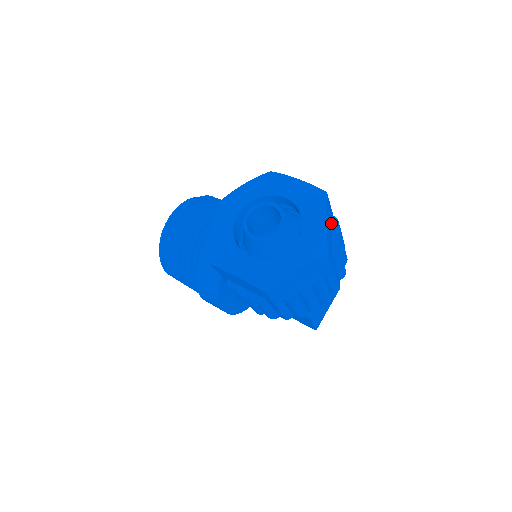
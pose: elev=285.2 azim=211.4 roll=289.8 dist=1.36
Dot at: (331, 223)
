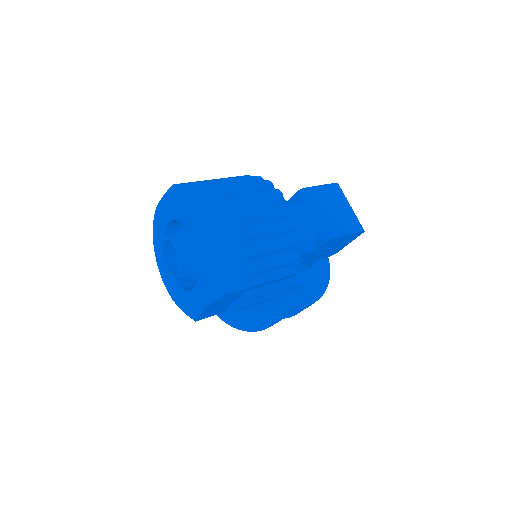
Dot at: (209, 190)
